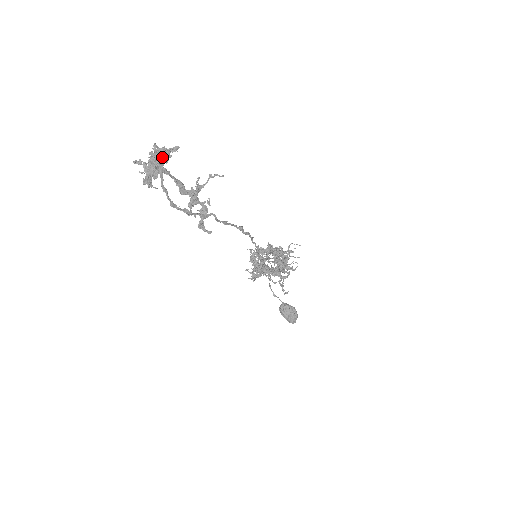
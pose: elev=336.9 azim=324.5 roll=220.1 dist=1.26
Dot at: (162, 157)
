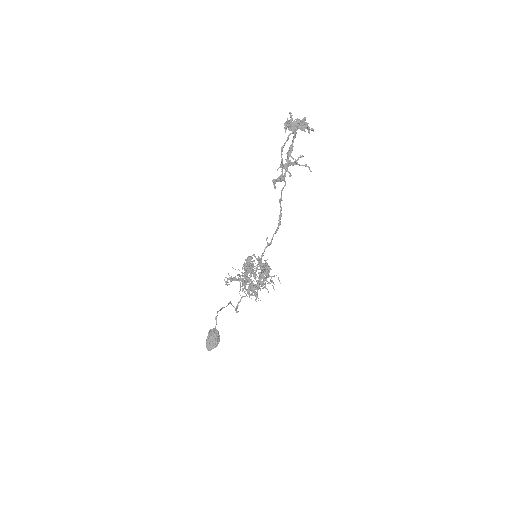
Dot at: (304, 124)
